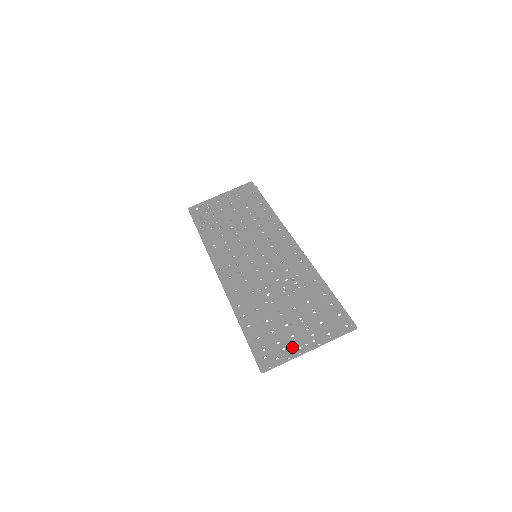
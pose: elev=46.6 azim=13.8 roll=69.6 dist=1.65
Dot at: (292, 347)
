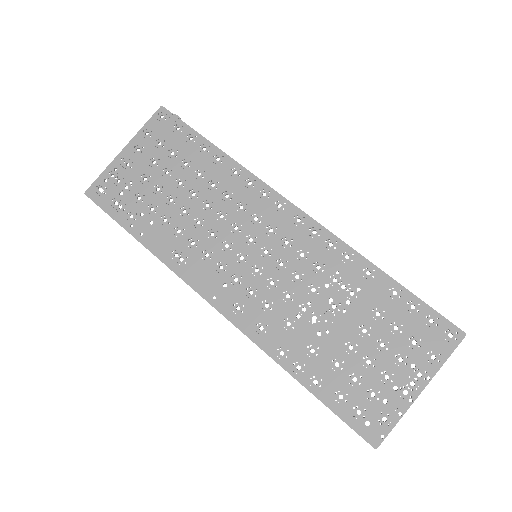
Dot at: (396, 396)
